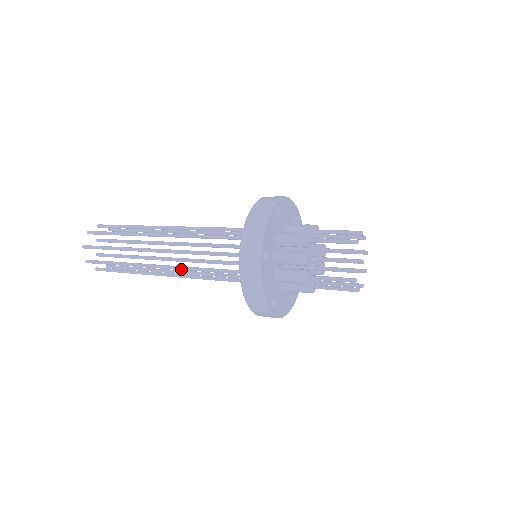
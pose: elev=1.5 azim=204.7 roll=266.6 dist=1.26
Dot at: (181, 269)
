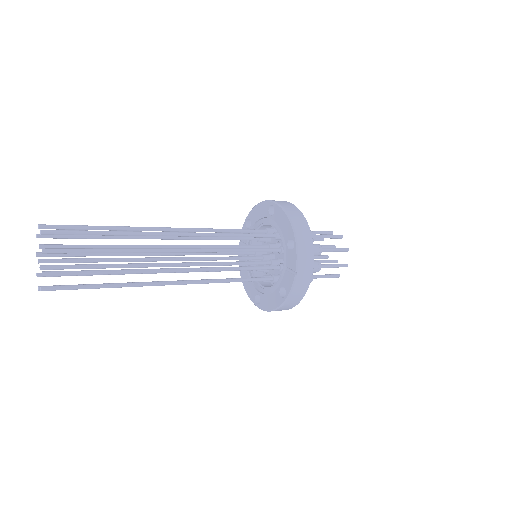
Dot at: (201, 270)
